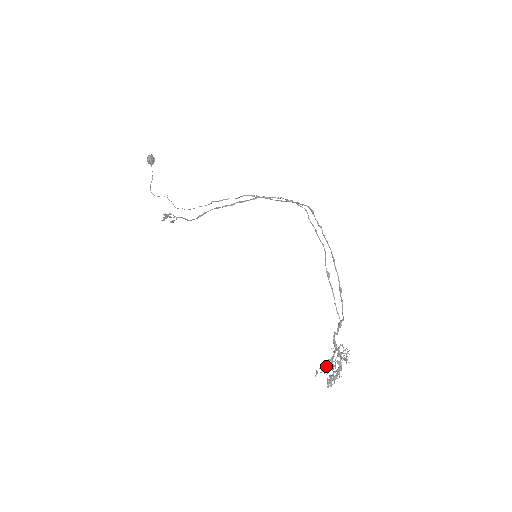
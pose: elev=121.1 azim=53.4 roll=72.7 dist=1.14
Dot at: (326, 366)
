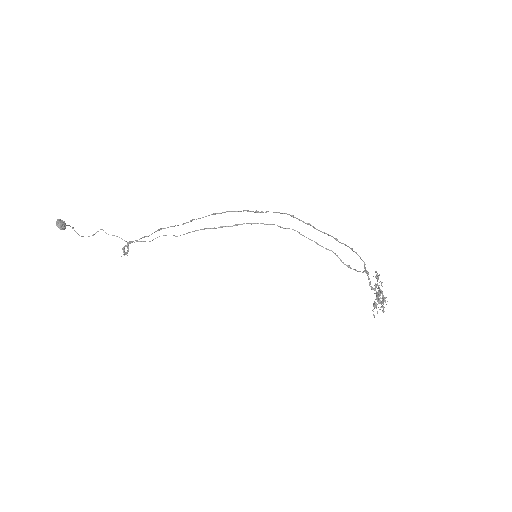
Dot at: (376, 305)
